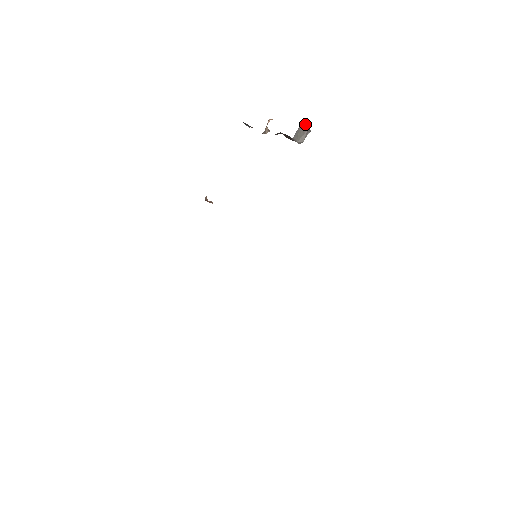
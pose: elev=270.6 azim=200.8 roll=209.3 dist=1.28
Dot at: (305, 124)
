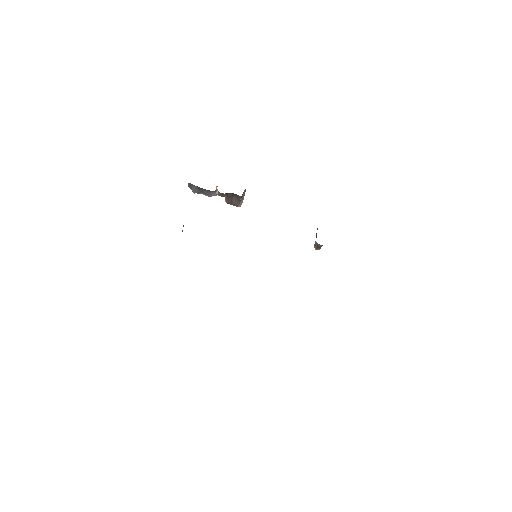
Dot at: occluded
